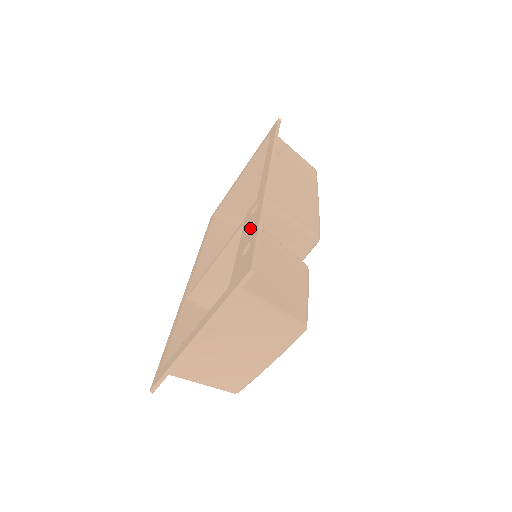
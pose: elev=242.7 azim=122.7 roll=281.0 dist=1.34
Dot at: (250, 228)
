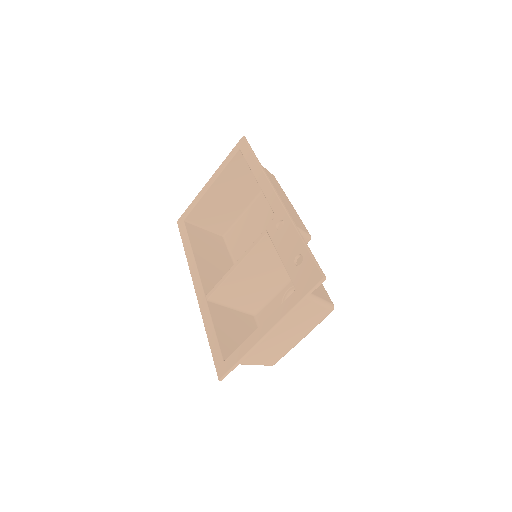
Dot at: (288, 242)
